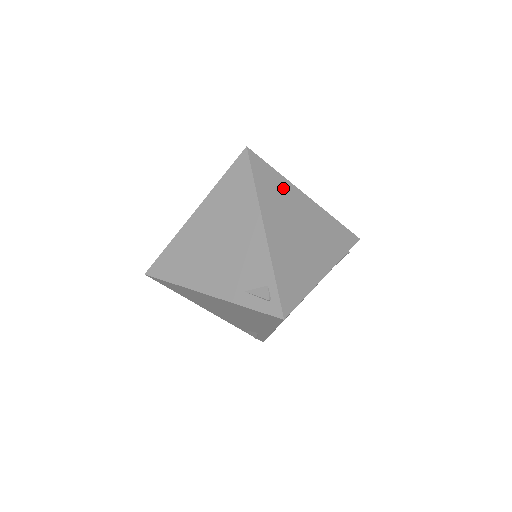
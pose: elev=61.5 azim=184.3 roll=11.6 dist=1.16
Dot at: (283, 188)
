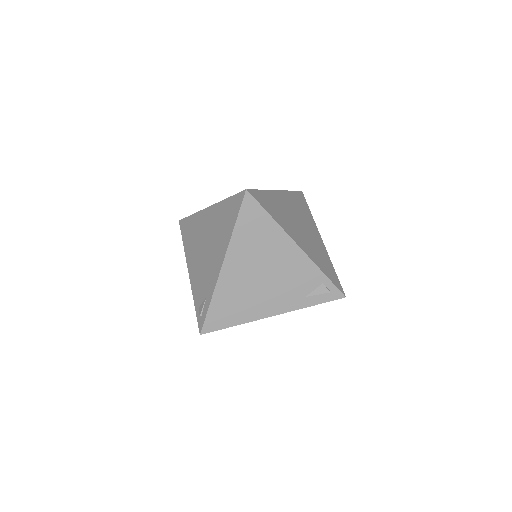
Dot at: (274, 200)
